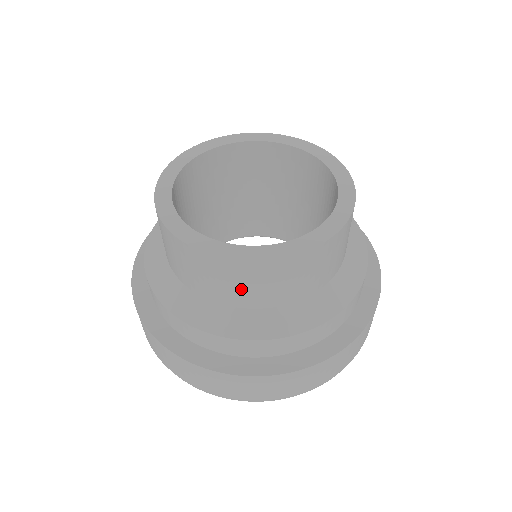
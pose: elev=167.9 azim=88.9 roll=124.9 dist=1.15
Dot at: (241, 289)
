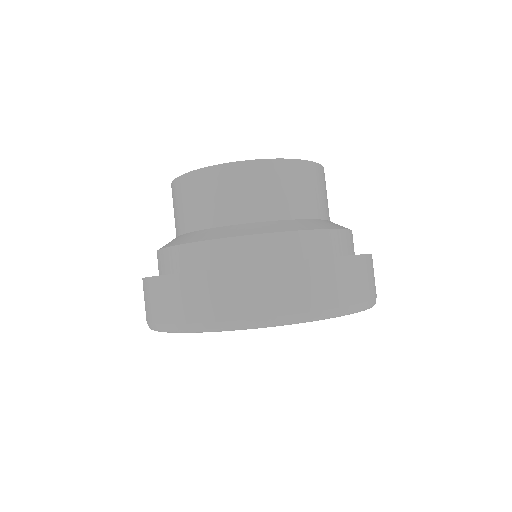
Dot at: (229, 199)
